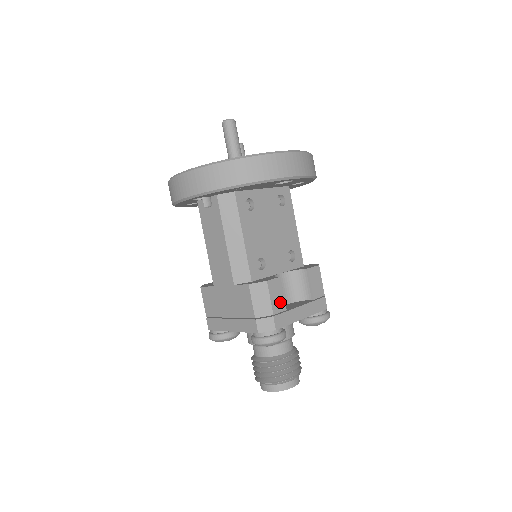
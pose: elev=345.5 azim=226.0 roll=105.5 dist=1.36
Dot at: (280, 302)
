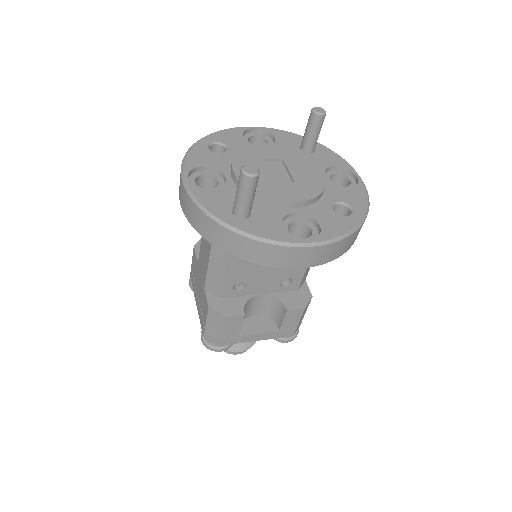
Dot at: (234, 330)
